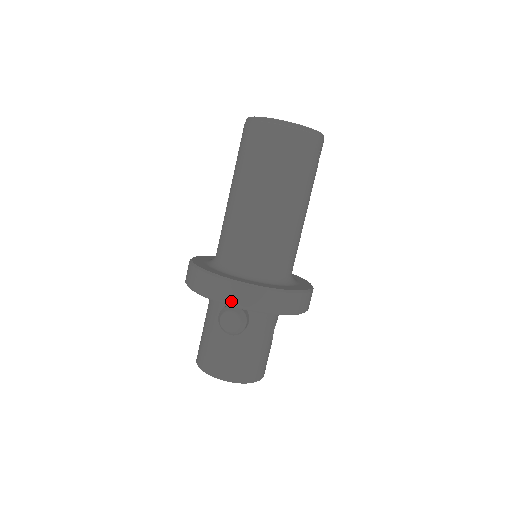
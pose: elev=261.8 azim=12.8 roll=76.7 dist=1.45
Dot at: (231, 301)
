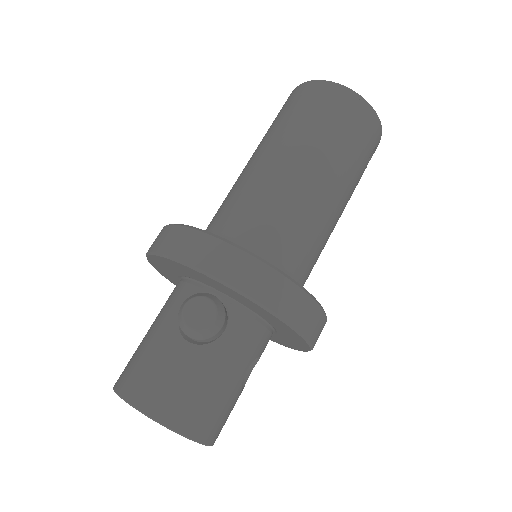
Dot at: (216, 270)
